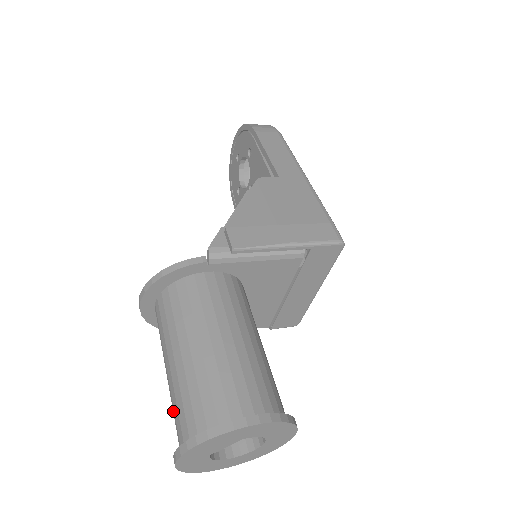
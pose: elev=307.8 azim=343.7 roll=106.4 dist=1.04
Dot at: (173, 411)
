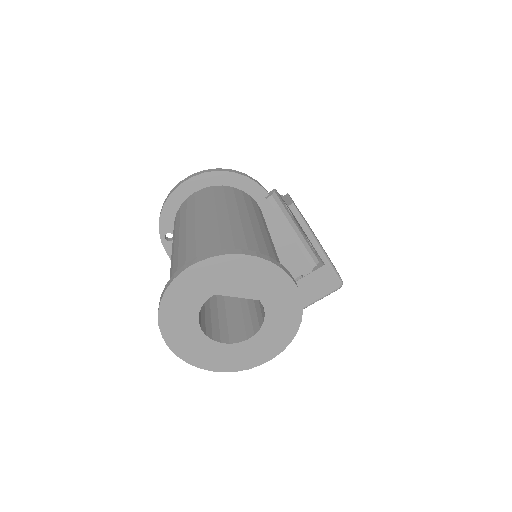
Dot at: (189, 247)
